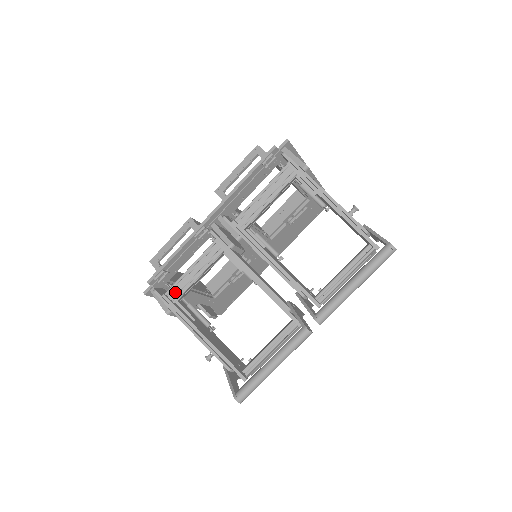
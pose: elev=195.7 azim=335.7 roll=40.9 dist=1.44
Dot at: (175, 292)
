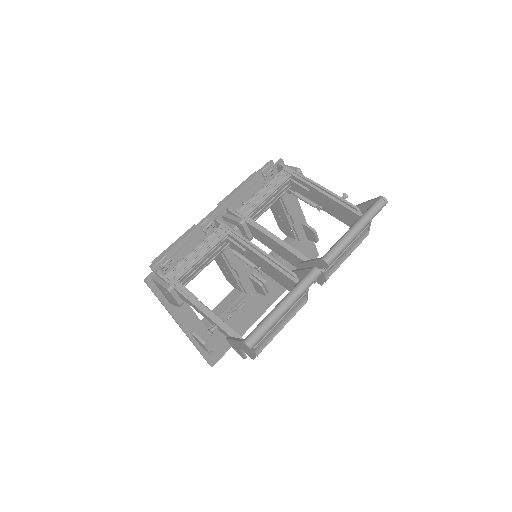
Dot at: (178, 271)
